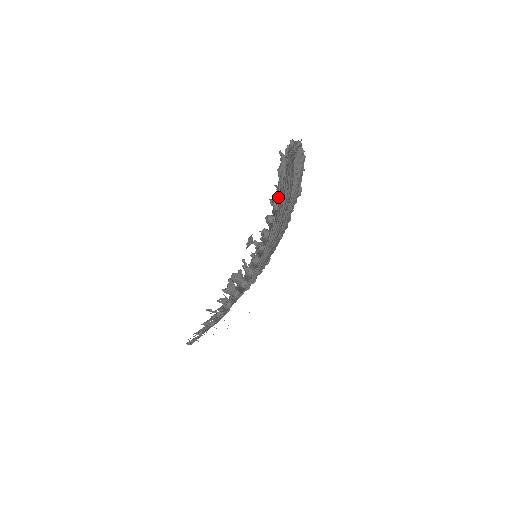
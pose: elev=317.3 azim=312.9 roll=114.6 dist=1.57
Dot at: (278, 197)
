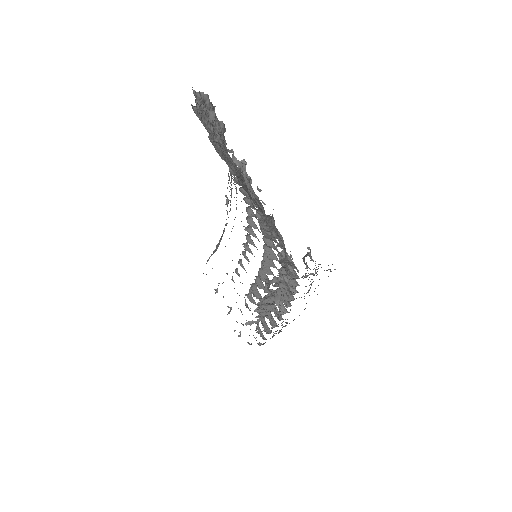
Dot at: (282, 244)
